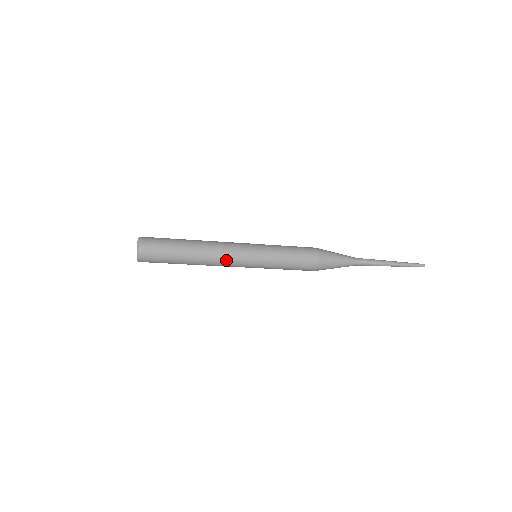
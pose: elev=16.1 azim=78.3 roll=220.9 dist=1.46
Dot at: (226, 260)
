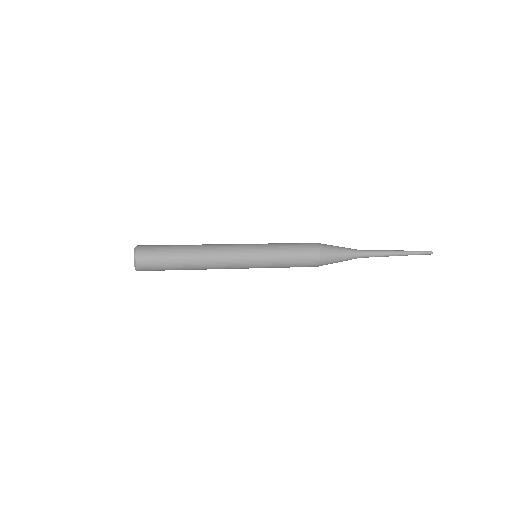
Dot at: occluded
